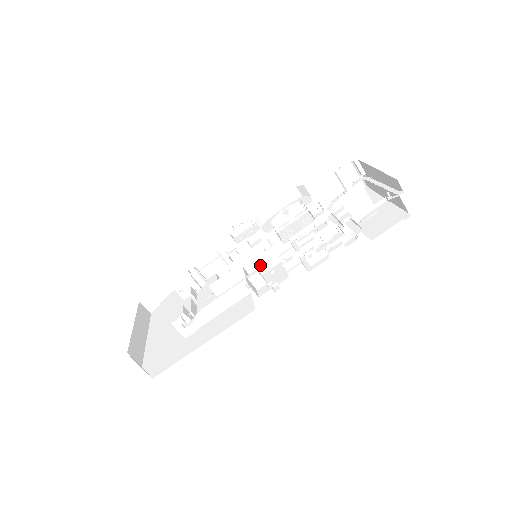
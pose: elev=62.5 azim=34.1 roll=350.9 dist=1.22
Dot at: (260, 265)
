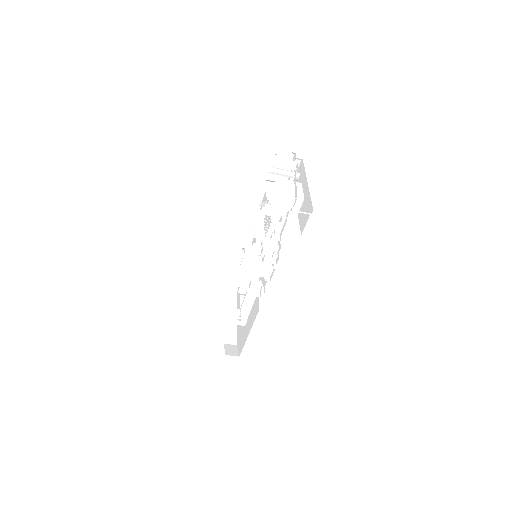
Dot at: (255, 270)
